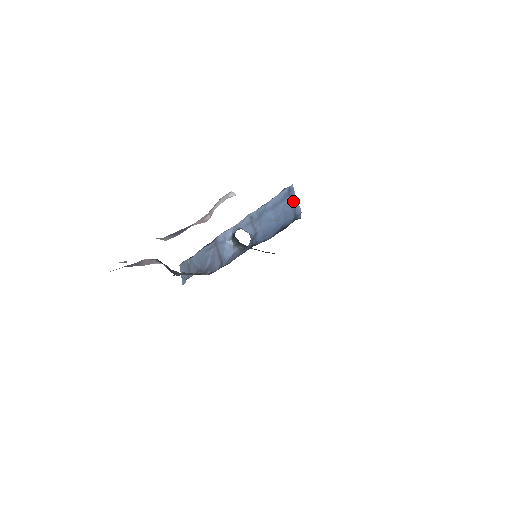
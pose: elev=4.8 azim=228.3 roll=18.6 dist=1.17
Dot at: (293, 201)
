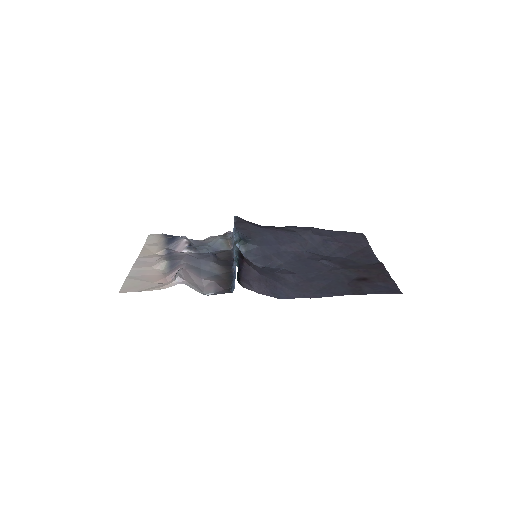
Dot at: occluded
